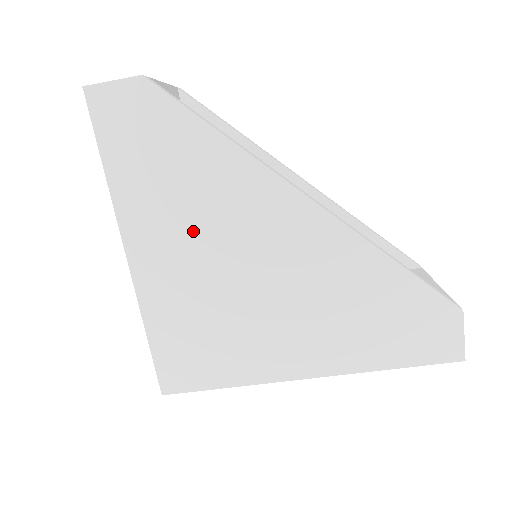
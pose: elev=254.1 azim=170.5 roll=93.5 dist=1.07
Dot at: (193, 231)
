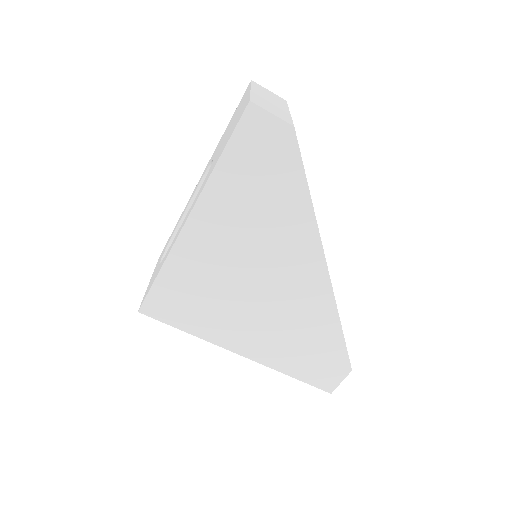
Dot at: (244, 236)
